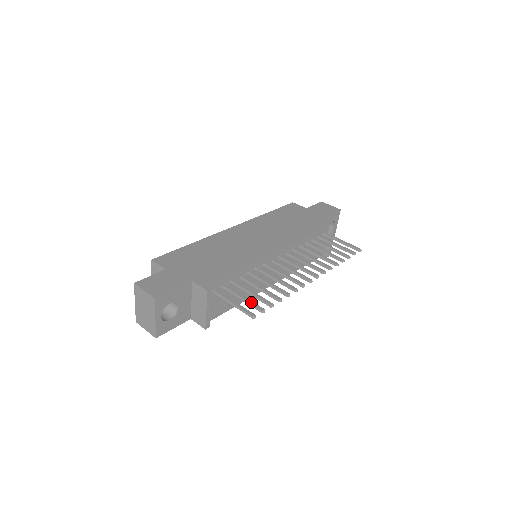
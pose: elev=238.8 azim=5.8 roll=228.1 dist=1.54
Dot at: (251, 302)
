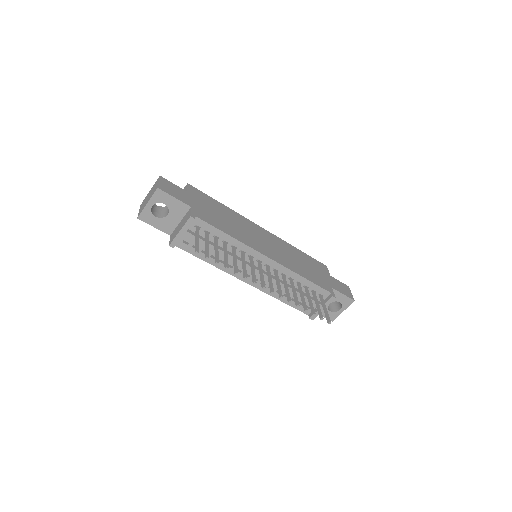
Dot at: (208, 249)
